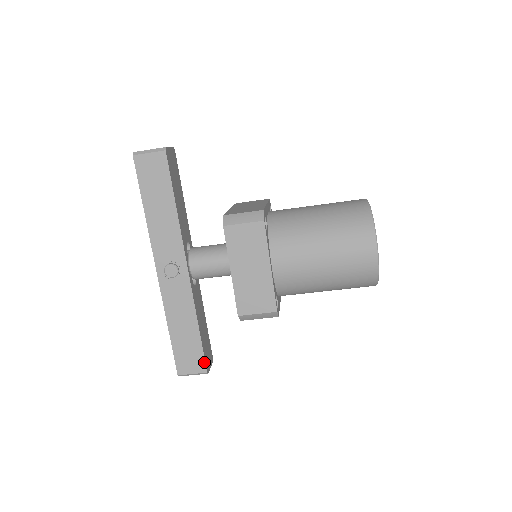
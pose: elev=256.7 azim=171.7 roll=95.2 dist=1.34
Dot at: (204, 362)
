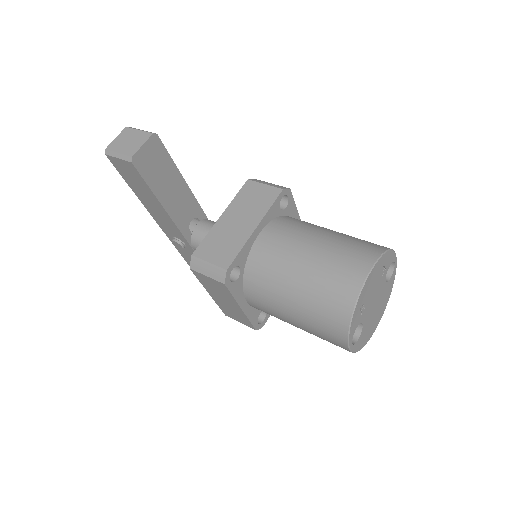
Dot at: occluded
